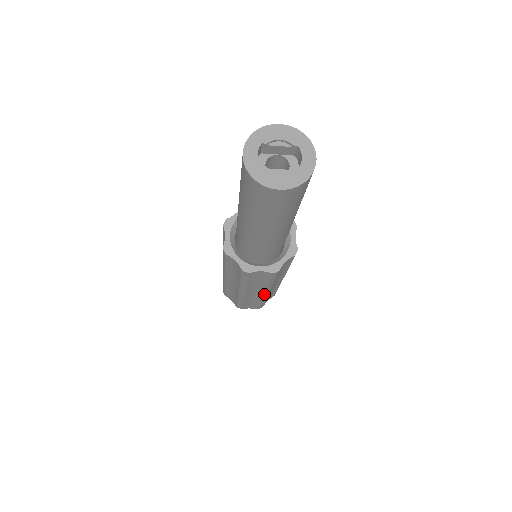
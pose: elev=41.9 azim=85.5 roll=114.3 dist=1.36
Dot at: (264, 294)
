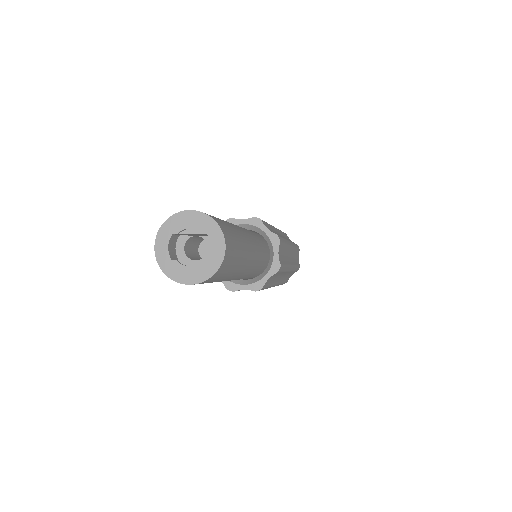
Dot at: occluded
